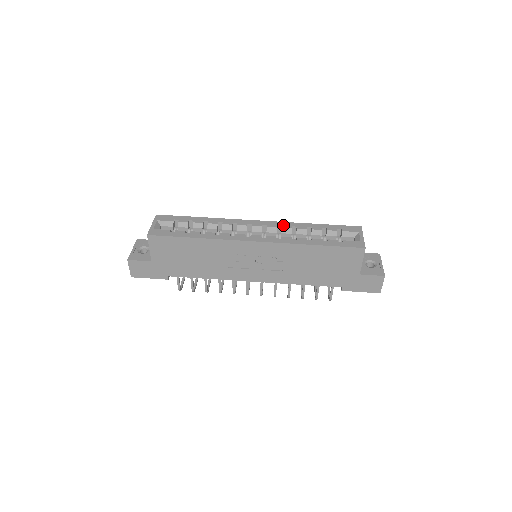
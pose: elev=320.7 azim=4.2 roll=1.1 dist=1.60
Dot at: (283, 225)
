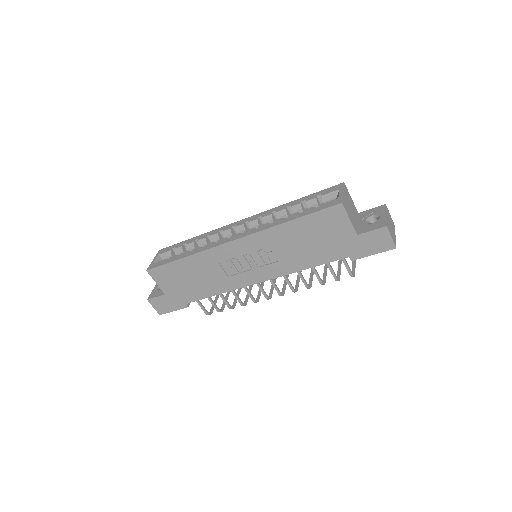
Dot at: (264, 214)
